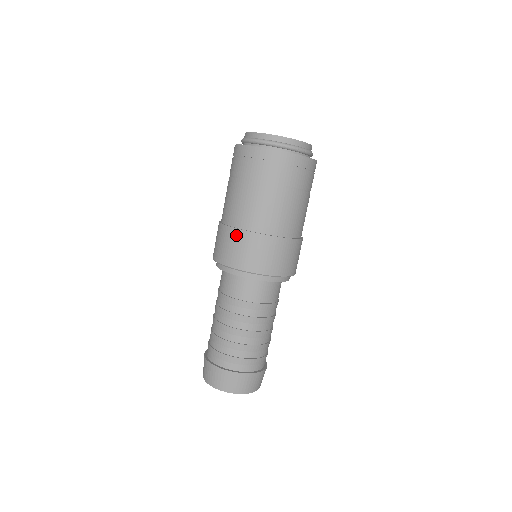
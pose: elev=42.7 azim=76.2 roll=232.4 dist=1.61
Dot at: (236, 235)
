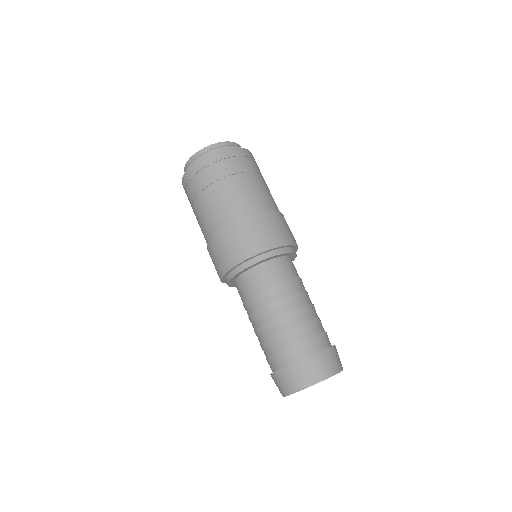
Dot at: (209, 252)
